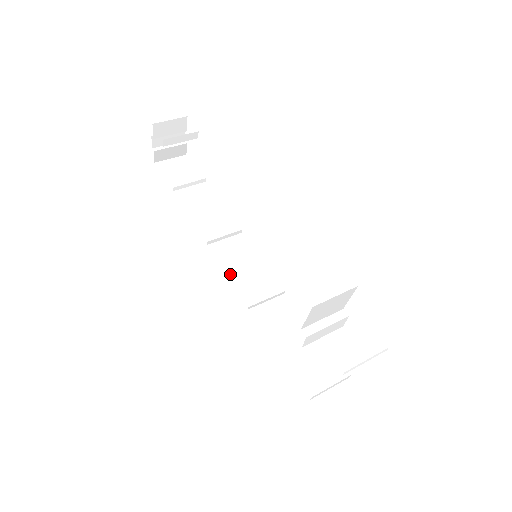
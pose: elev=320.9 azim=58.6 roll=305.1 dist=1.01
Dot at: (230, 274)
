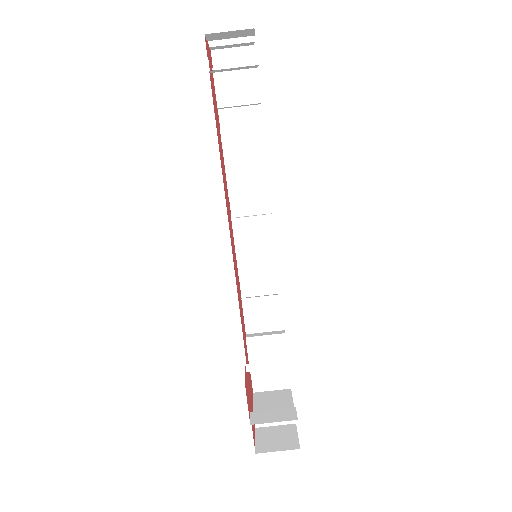
Dot at: (236, 242)
